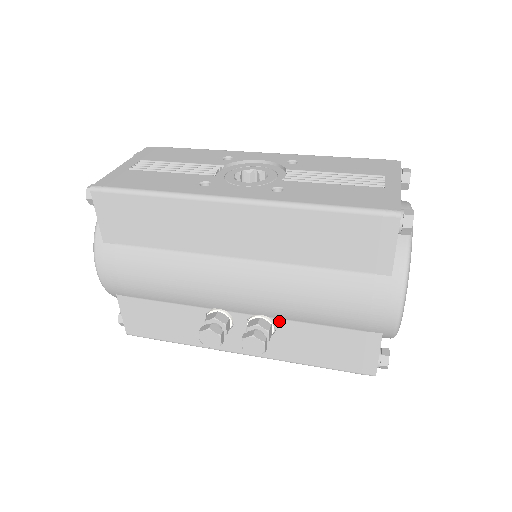
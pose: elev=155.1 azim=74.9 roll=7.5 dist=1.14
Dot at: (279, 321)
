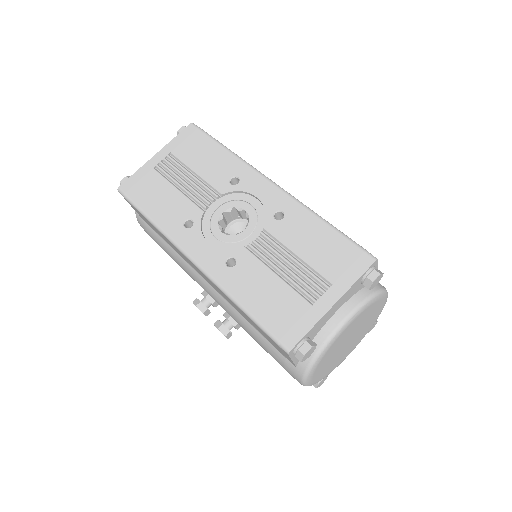
Dot at: occluded
